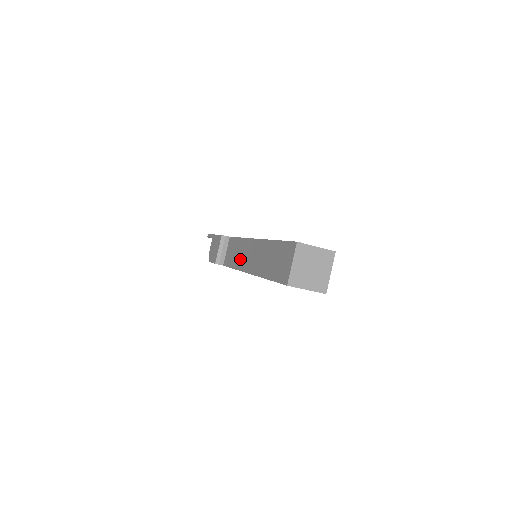
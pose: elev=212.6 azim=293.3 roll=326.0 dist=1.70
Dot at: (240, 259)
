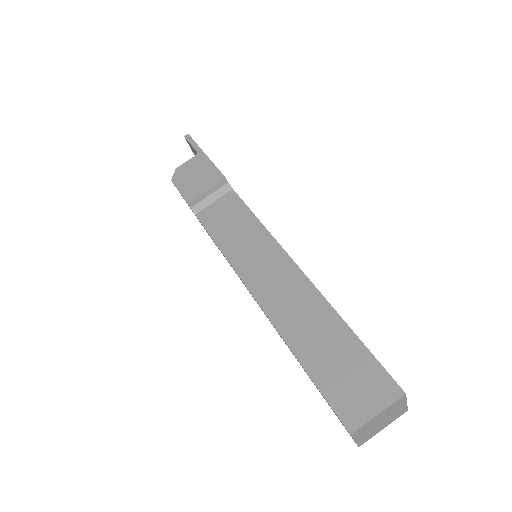
Dot at: (246, 255)
